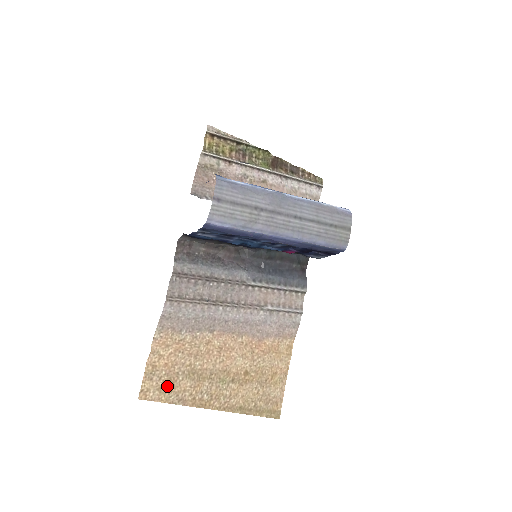
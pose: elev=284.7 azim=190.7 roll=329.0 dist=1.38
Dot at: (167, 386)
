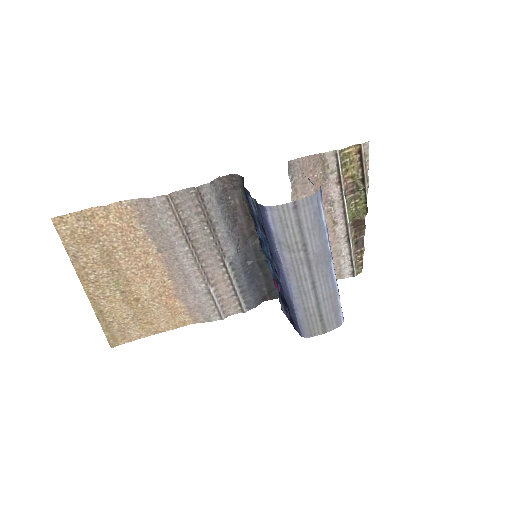
Dot at: (81, 238)
